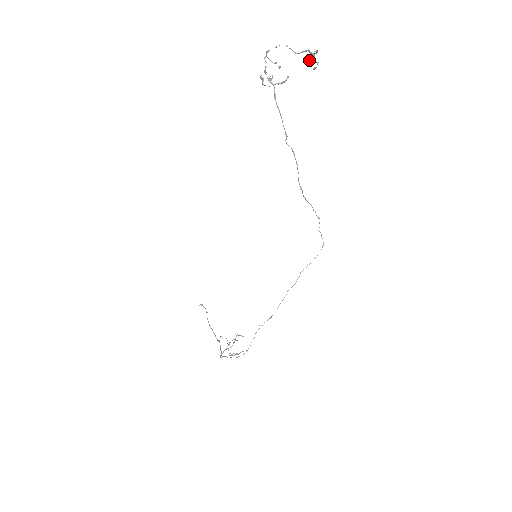
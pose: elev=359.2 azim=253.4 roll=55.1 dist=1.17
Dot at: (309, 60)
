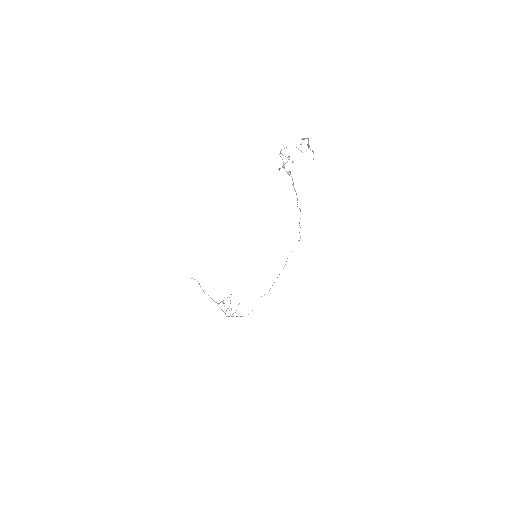
Dot at: occluded
